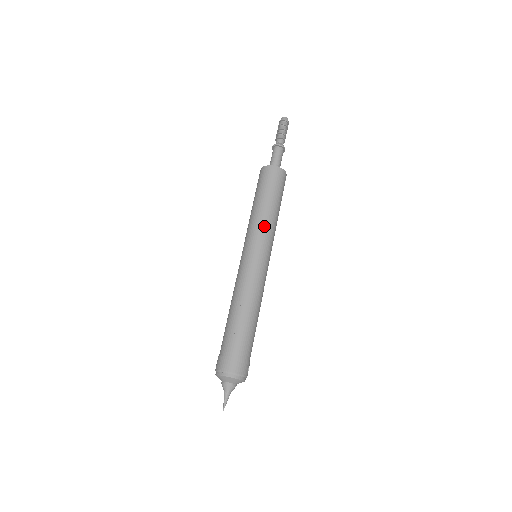
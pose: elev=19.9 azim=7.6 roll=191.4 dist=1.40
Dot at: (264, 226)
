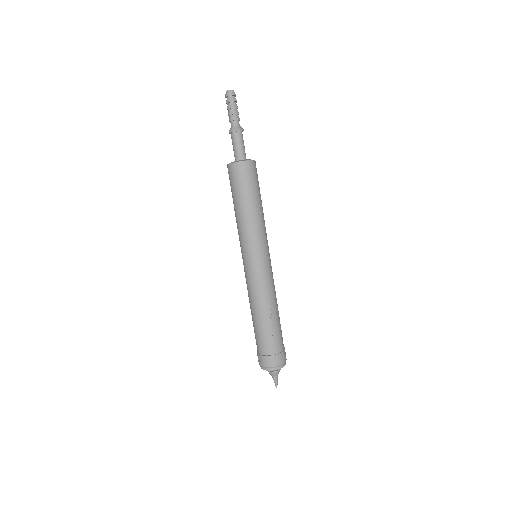
Dot at: (261, 229)
